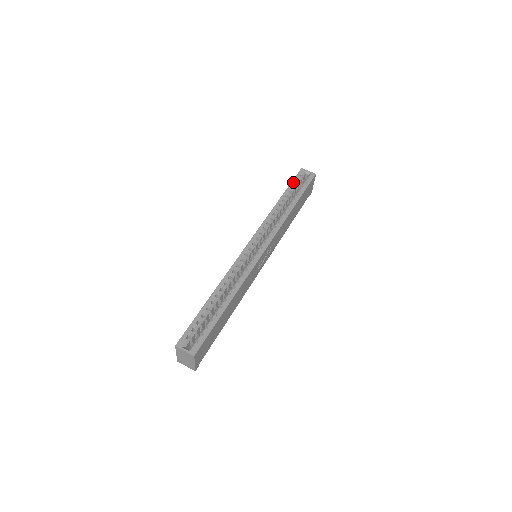
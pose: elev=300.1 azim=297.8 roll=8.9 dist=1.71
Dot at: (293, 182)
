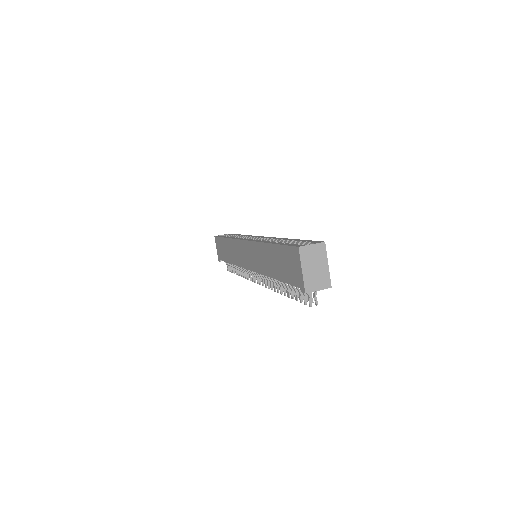
Dot at: (220, 236)
